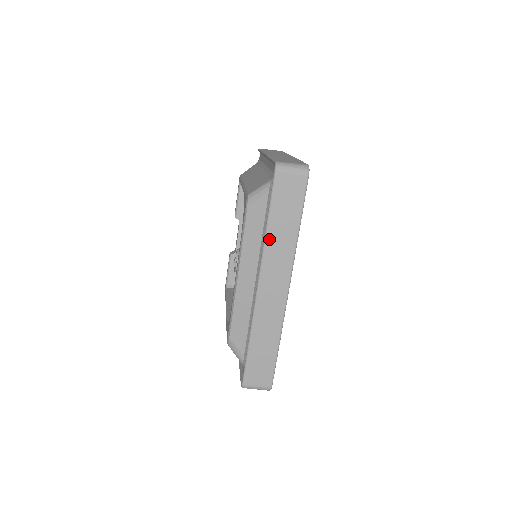
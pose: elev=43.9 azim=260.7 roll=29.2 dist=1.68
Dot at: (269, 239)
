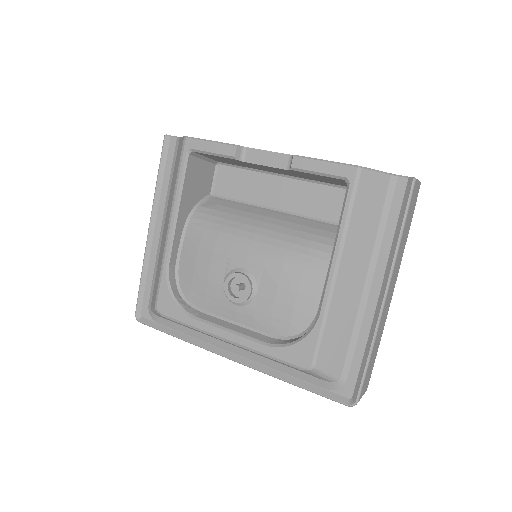
Dot at: (279, 378)
